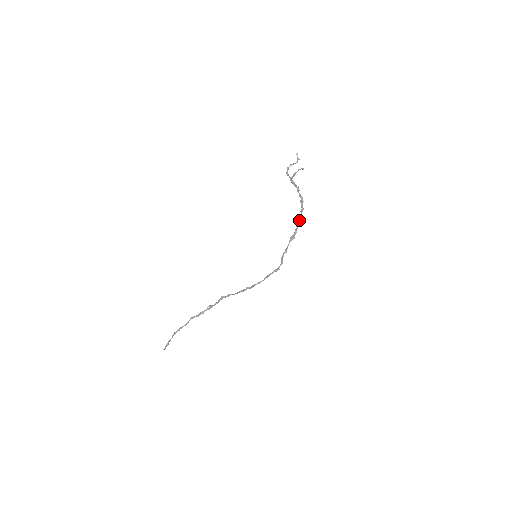
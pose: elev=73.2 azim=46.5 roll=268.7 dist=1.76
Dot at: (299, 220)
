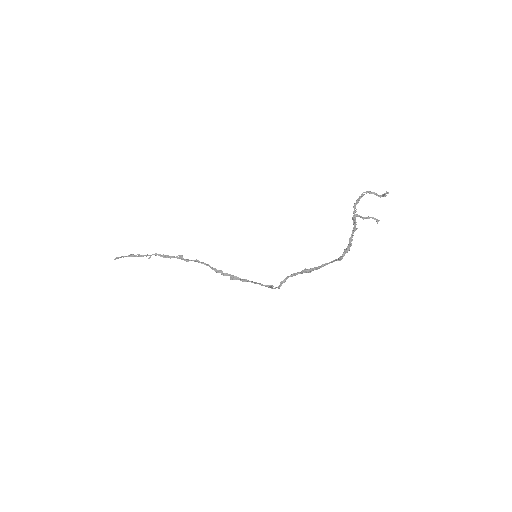
Dot at: (329, 263)
